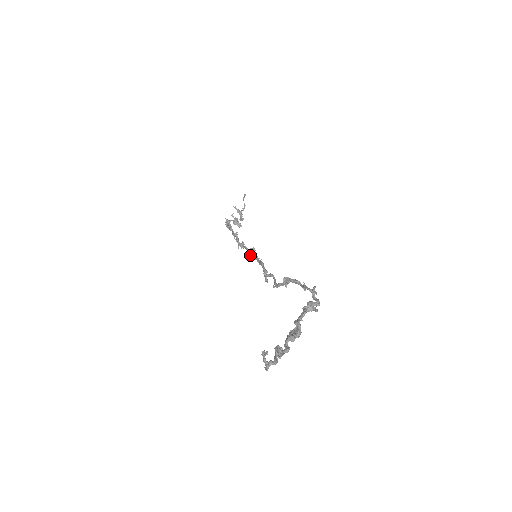
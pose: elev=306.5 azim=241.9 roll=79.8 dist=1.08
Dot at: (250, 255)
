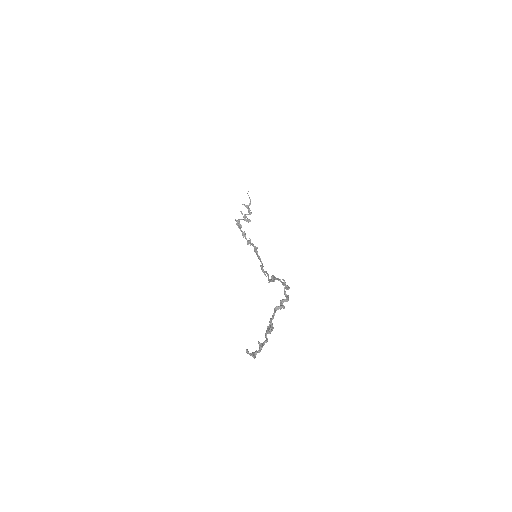
Dot at: occluded
